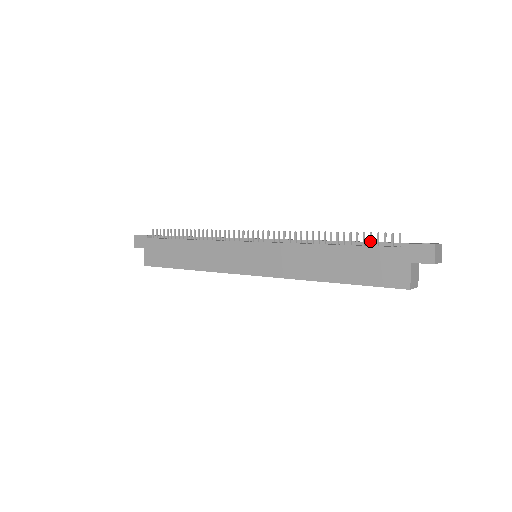
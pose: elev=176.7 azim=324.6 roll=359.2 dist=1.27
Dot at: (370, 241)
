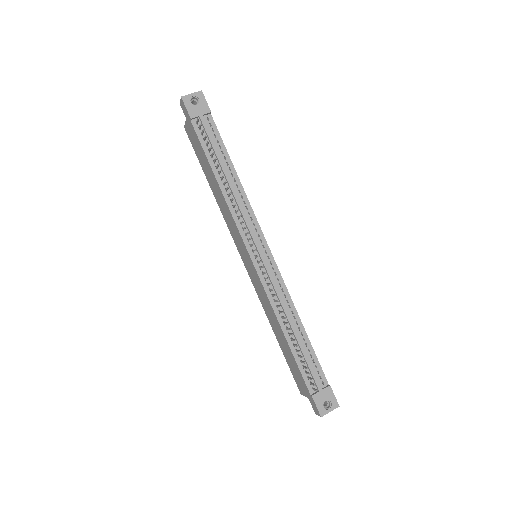
Dot at: (304, 367)
